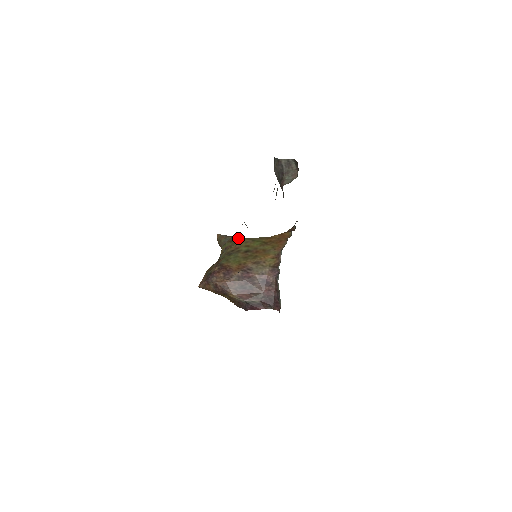
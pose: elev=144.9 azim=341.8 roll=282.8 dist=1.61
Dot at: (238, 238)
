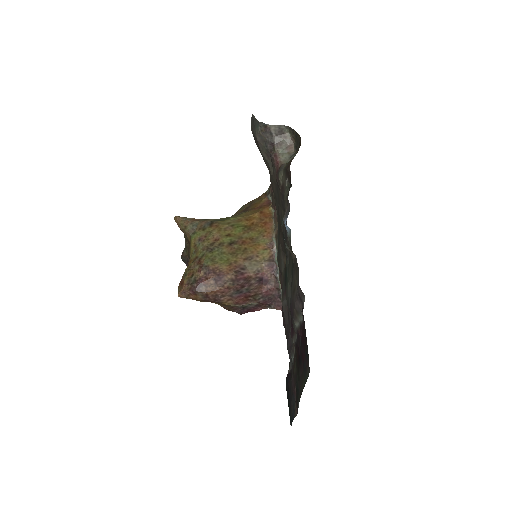
Dot at: (210, 223)
